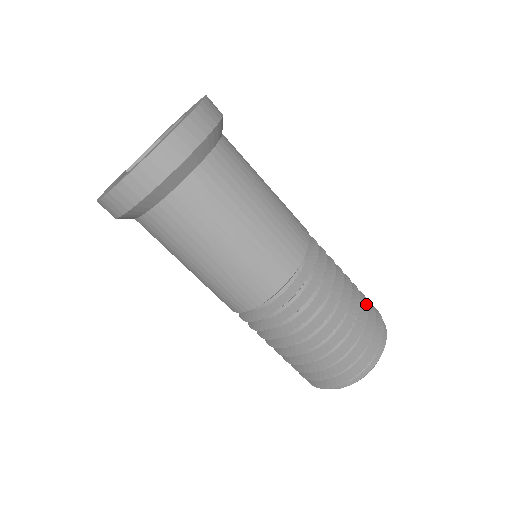
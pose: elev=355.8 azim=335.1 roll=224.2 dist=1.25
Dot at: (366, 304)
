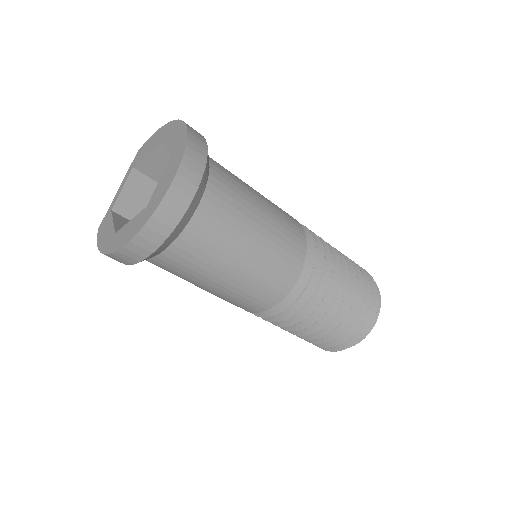
Dot at: (358, 269)
